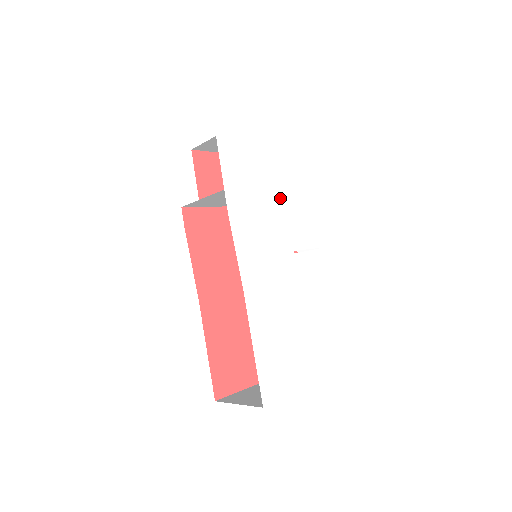
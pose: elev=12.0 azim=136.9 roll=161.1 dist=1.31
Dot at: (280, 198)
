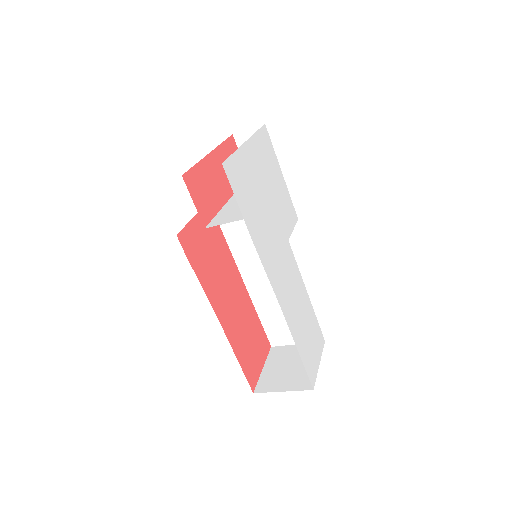
Dot at: (269, 194)
